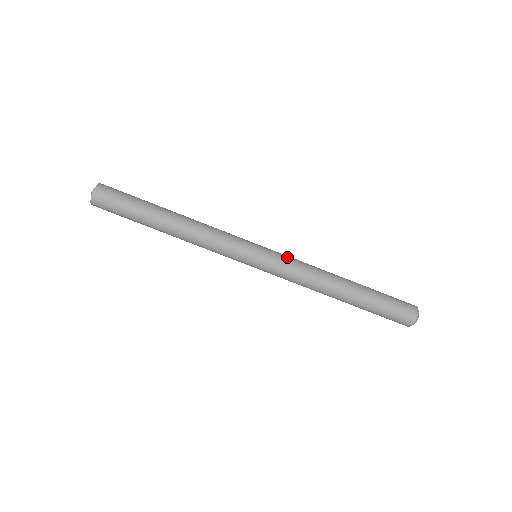
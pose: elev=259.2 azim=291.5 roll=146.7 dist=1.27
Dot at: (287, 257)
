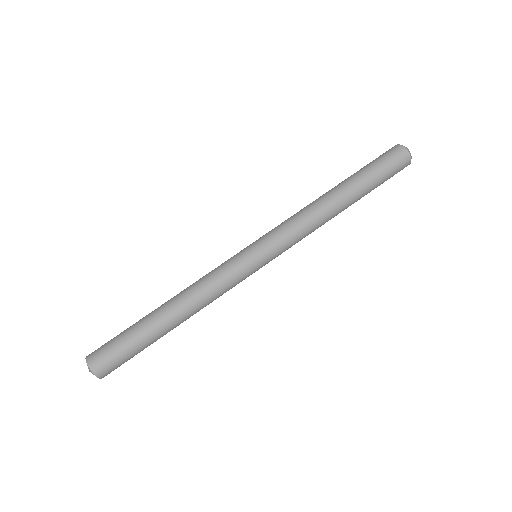
Dot at: (274, 228)
